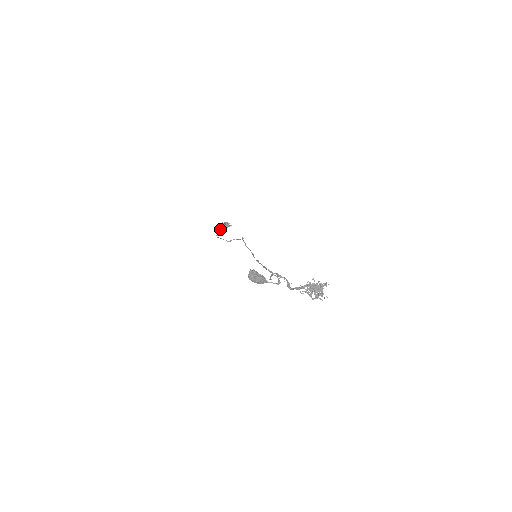
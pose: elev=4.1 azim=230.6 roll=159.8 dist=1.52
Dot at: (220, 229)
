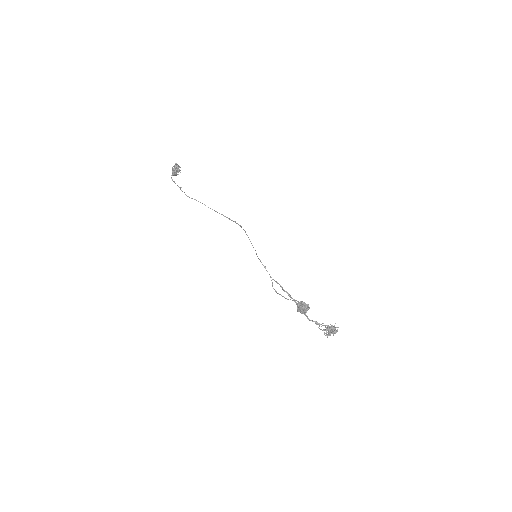
Dot at: (173, 171)
